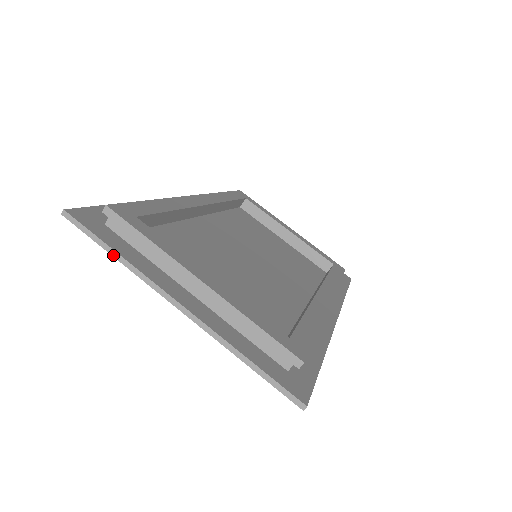
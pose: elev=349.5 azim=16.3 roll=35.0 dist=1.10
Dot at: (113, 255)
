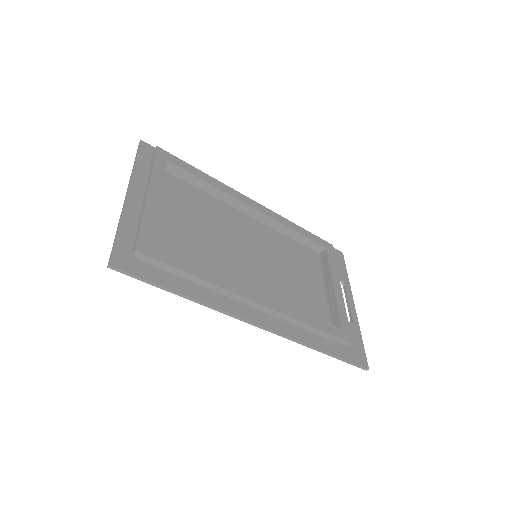
Dot at: (134, 164)
